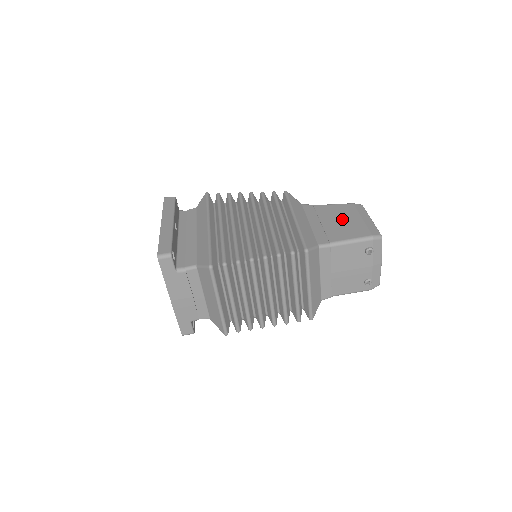
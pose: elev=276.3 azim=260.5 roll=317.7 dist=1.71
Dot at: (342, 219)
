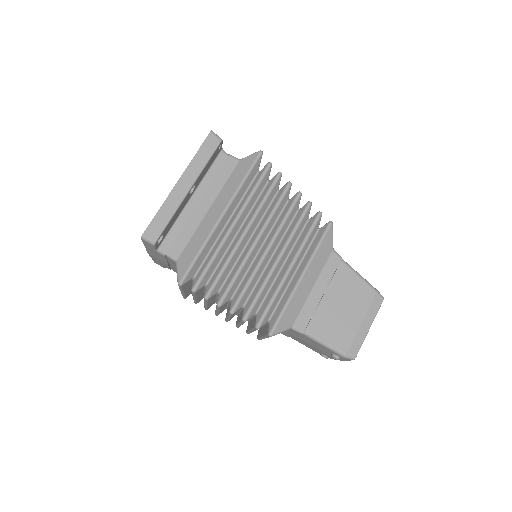
Dot at: (345, 307)
